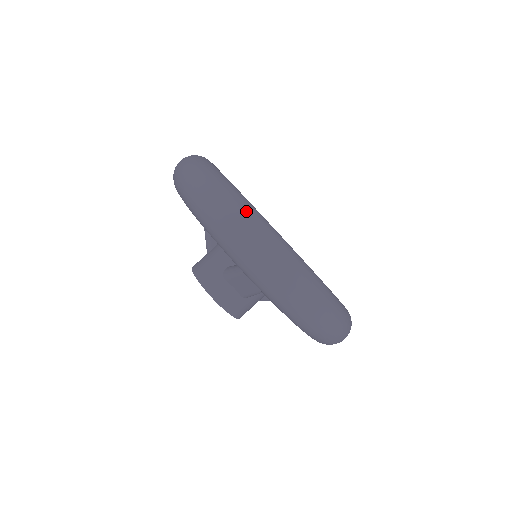
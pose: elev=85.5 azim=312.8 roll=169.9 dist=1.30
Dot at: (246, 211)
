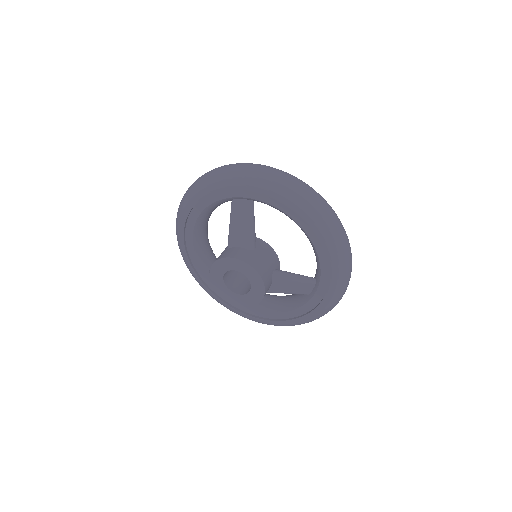
Dot at: occluded
